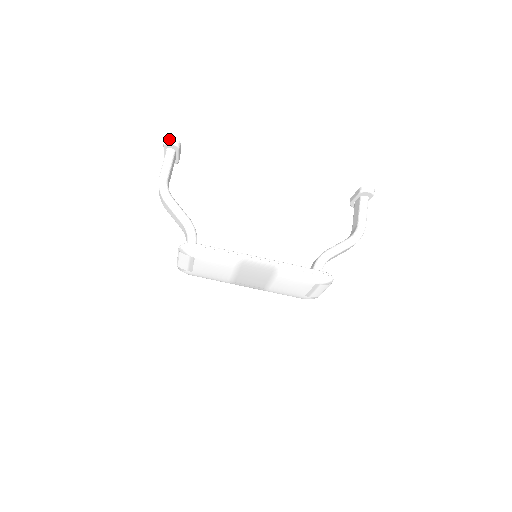
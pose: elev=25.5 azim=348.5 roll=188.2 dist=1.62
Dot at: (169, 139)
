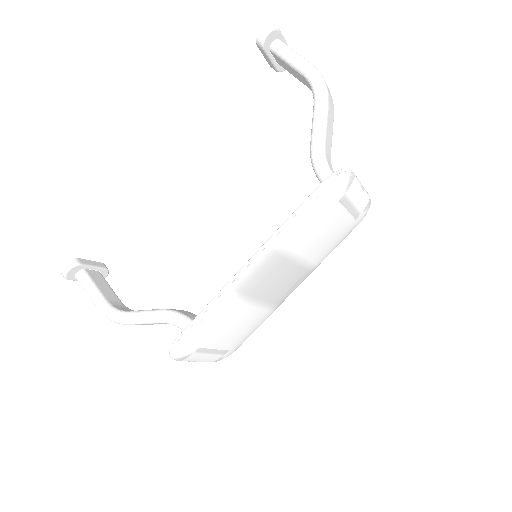
Dot at: (61, 270)
